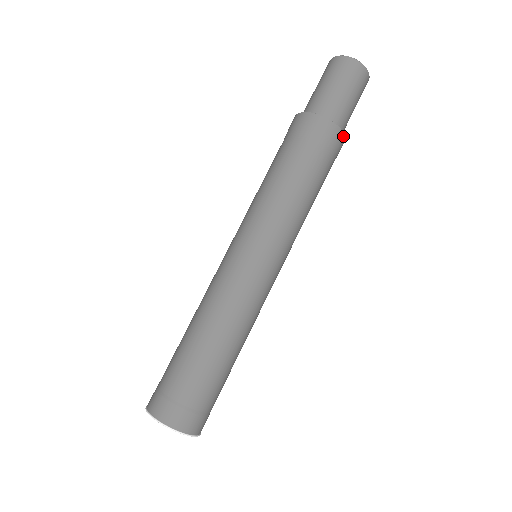
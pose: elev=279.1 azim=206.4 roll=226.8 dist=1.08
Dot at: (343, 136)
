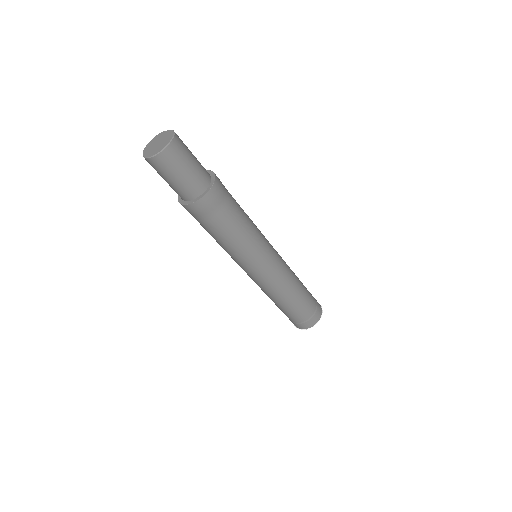
Dot at: (215, 182)
